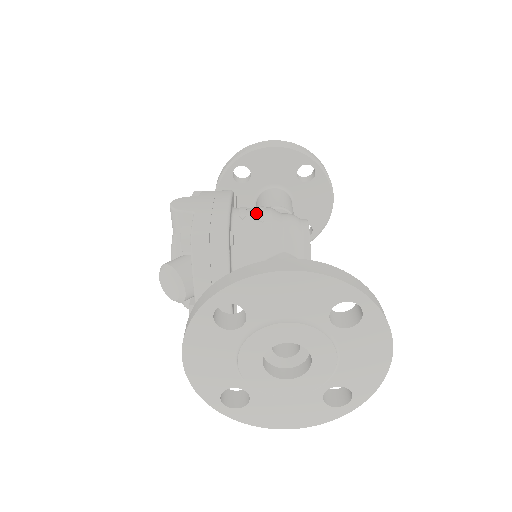
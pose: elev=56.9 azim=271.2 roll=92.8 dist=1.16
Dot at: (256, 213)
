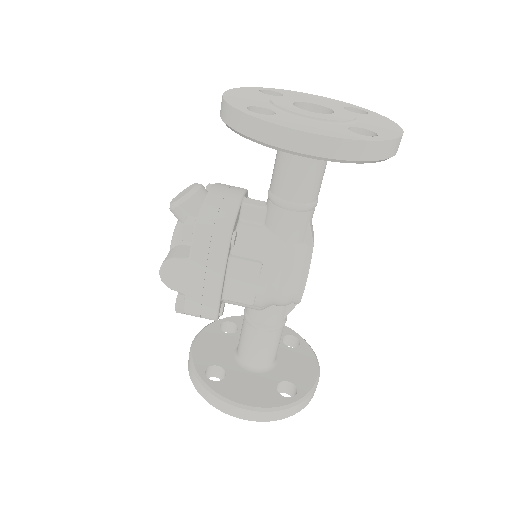
Dot at: occluded
